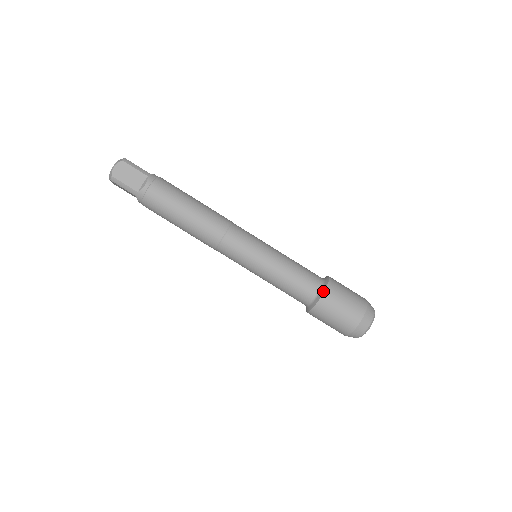
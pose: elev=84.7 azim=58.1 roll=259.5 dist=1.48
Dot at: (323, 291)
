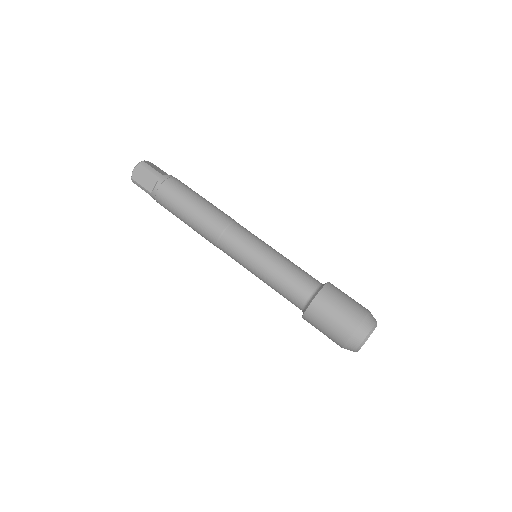
Dot at: (312, 300)
